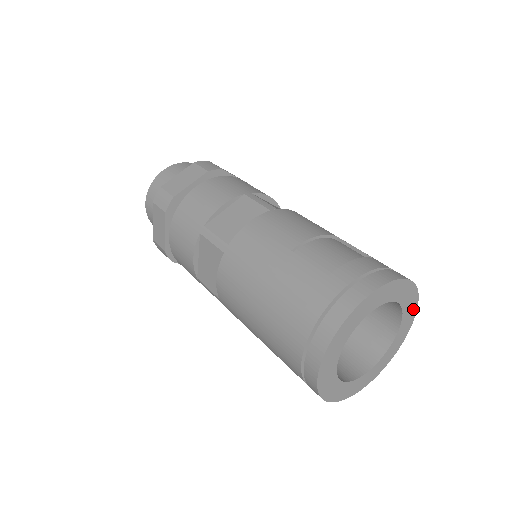
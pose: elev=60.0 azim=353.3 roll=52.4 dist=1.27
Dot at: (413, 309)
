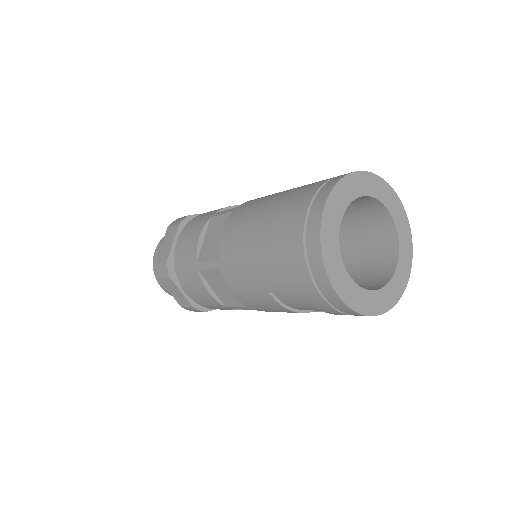
Dot at: (409, 250)
